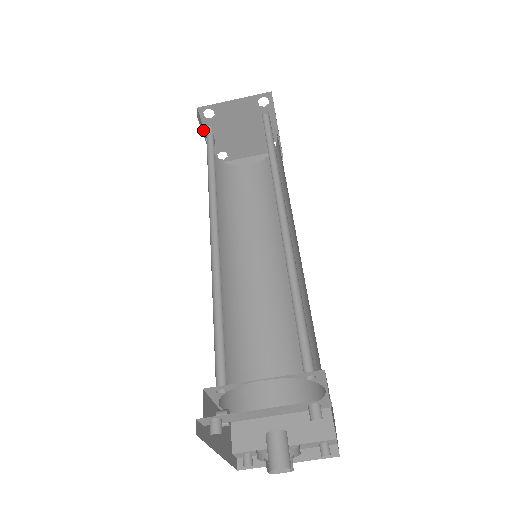
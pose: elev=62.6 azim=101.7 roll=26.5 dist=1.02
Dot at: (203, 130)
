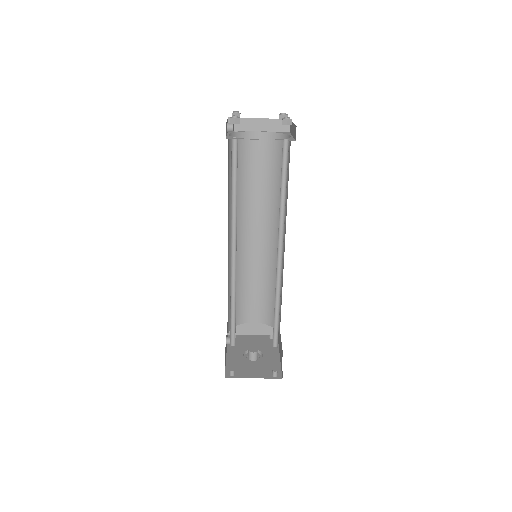
Dot at: (226, 128)
